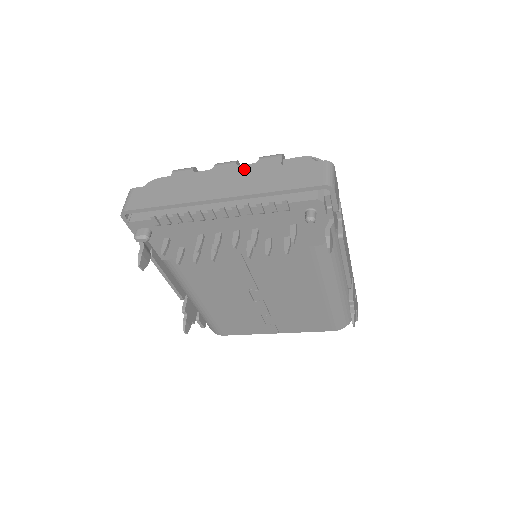
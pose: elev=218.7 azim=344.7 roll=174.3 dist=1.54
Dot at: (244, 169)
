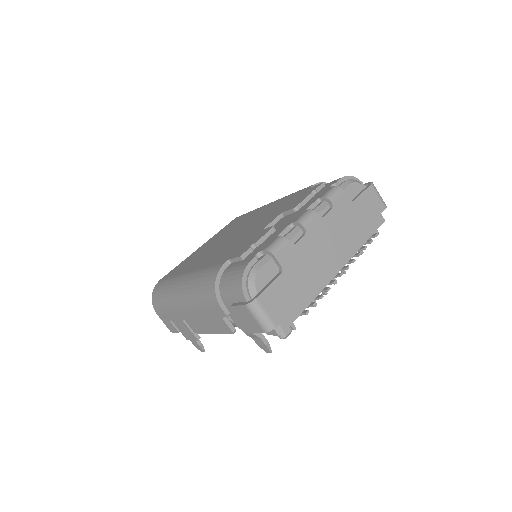
Dot at: (330, 219)
